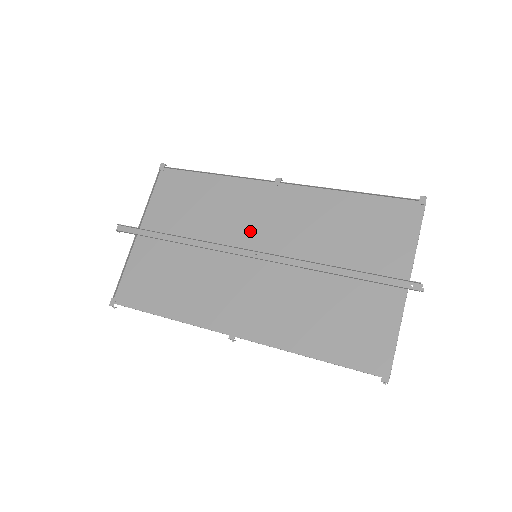
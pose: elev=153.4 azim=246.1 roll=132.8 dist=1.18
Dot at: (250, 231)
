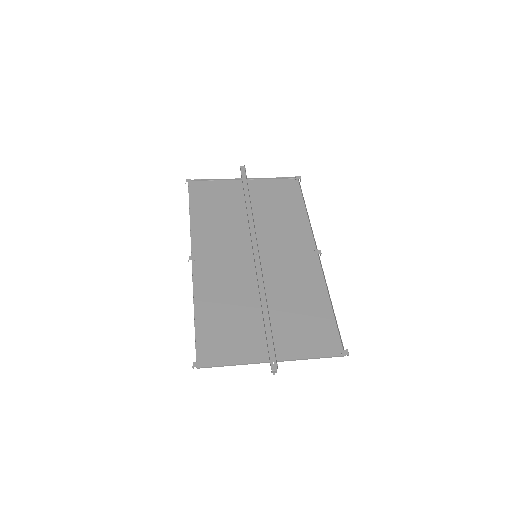
Dot at: (273, 247)
